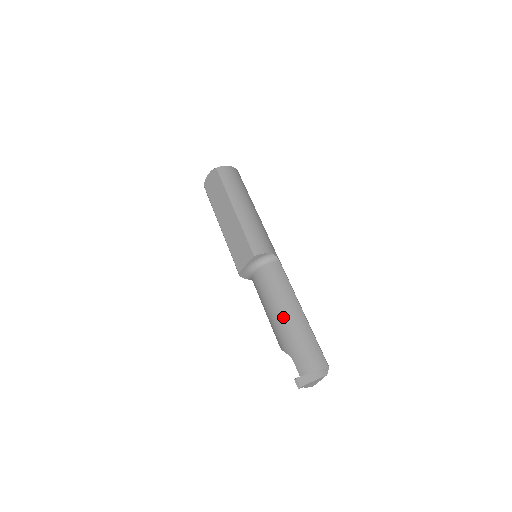
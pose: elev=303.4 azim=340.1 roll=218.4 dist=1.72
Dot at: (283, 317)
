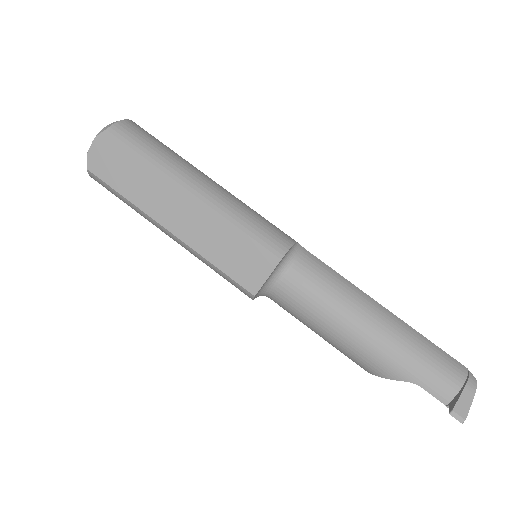
Dot at: (371, 332)
